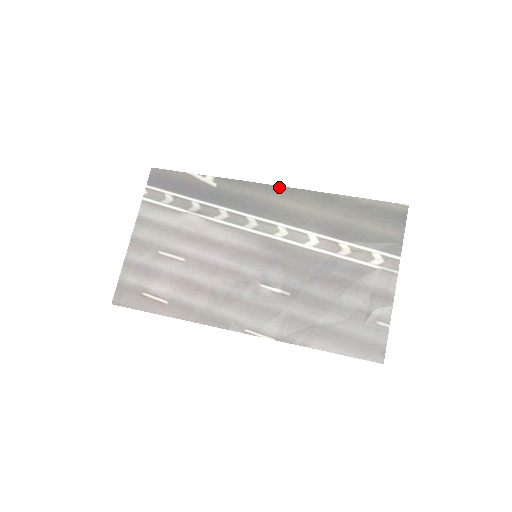
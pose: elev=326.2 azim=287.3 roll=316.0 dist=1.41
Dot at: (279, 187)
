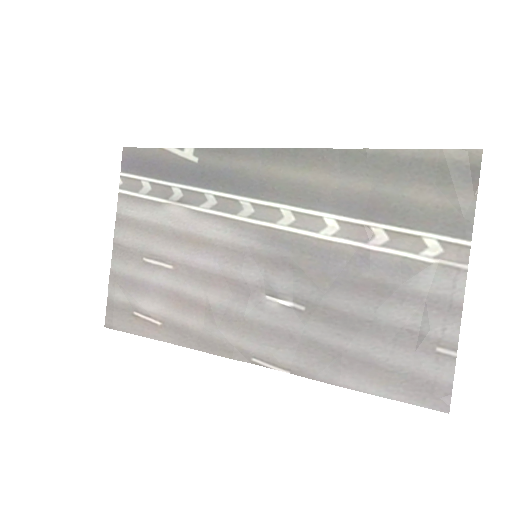
Dot at: (277, 150)
